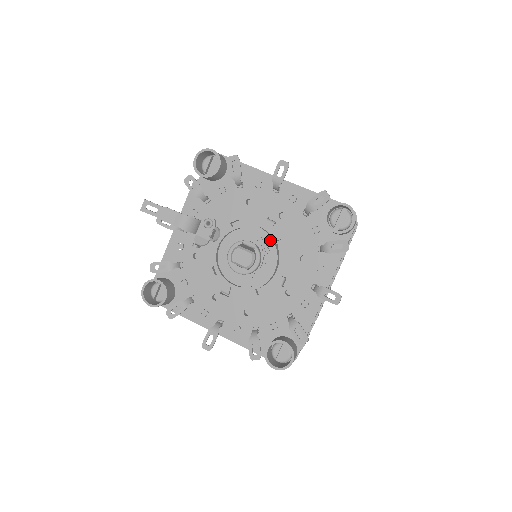
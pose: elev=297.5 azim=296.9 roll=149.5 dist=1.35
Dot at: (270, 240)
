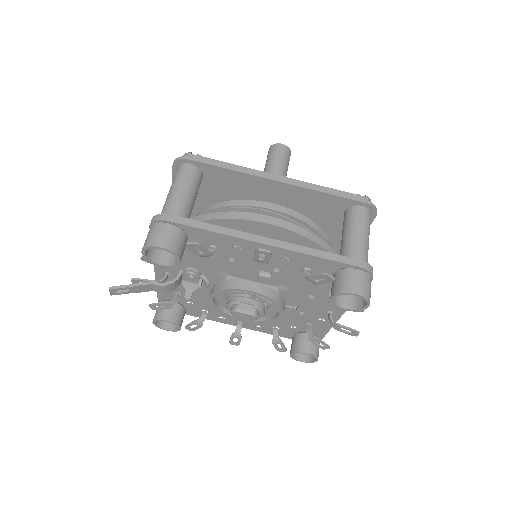
Dot at: (270, 300)
